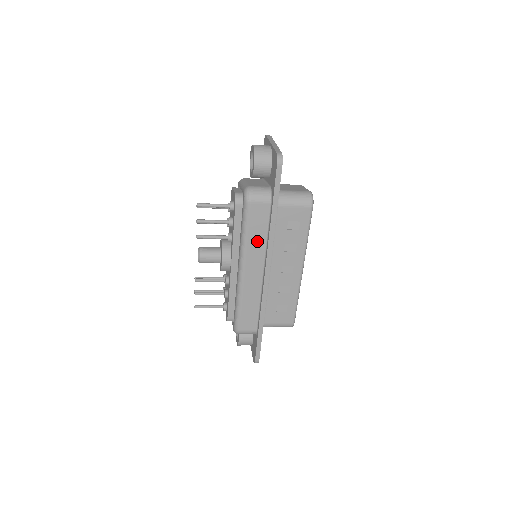
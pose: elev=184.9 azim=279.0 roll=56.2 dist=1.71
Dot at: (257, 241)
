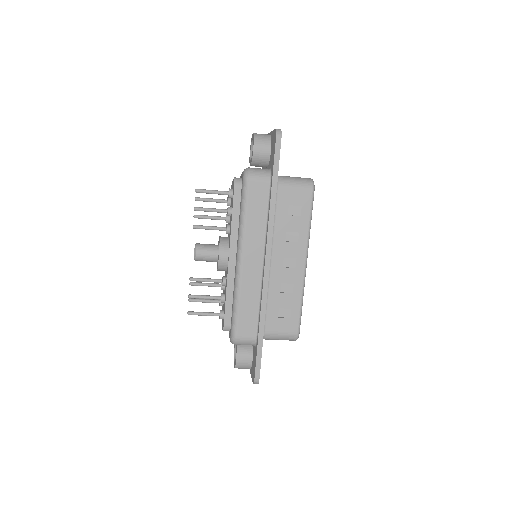
Dot at: (256, 224)
